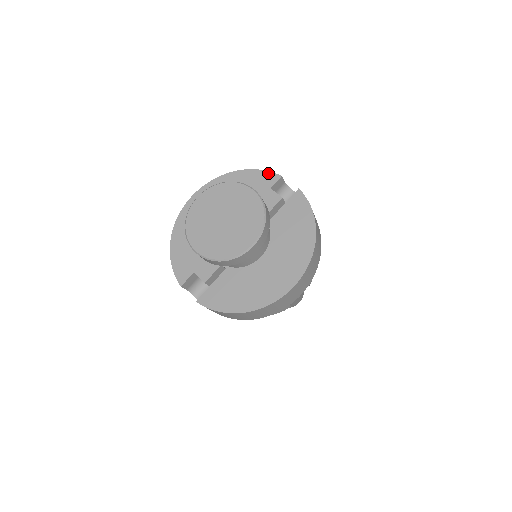
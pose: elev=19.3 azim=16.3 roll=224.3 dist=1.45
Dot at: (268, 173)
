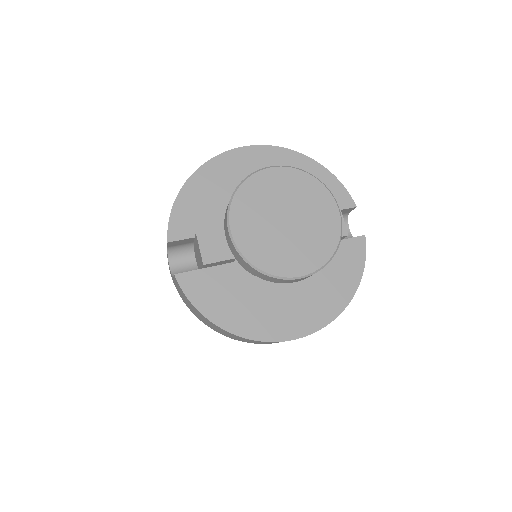
Dot at: (345, 191)
